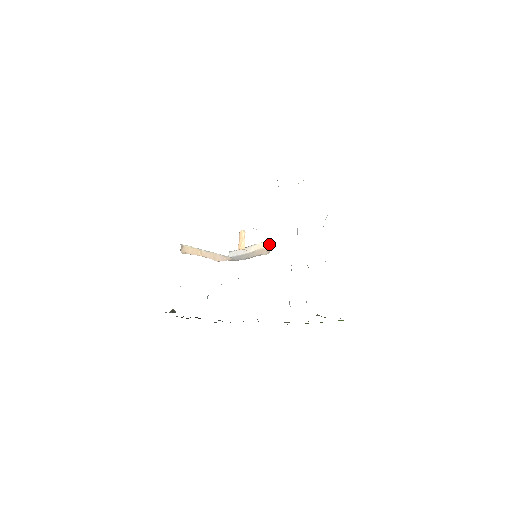
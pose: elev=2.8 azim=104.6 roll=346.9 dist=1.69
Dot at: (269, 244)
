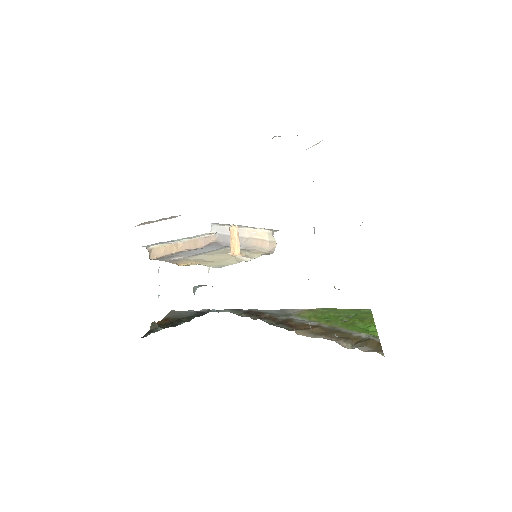
Dot at: (272, 236)
